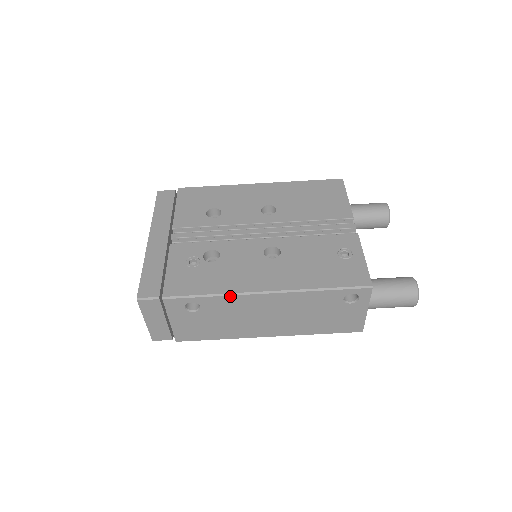
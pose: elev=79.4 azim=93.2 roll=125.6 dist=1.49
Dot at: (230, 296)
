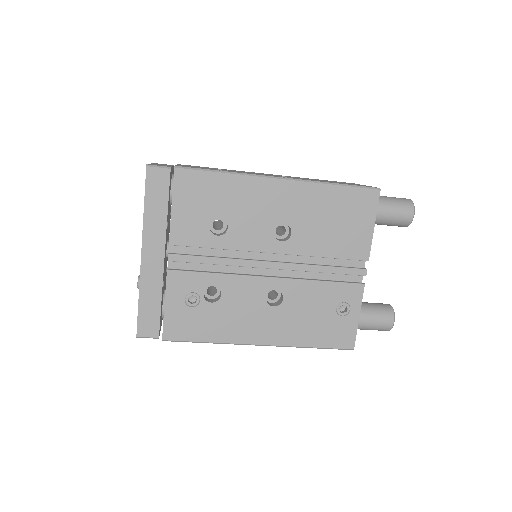
Dot at: (226, 343)
